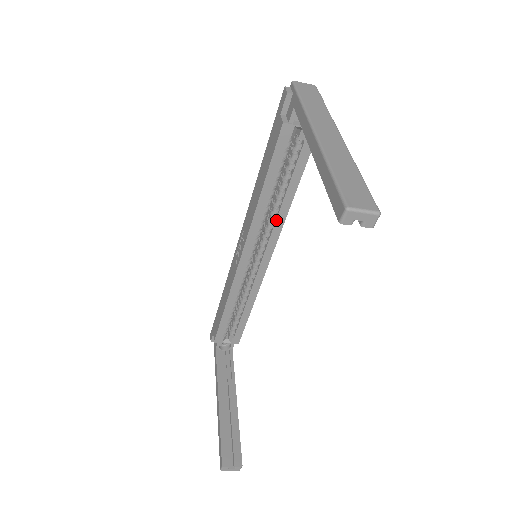
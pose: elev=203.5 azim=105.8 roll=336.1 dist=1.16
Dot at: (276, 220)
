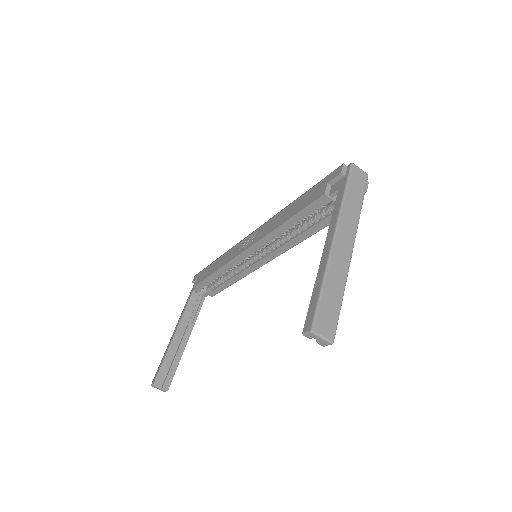
Dot at: (284, 245)
